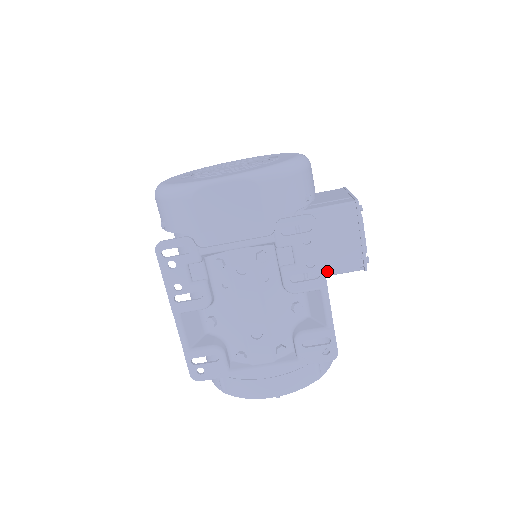
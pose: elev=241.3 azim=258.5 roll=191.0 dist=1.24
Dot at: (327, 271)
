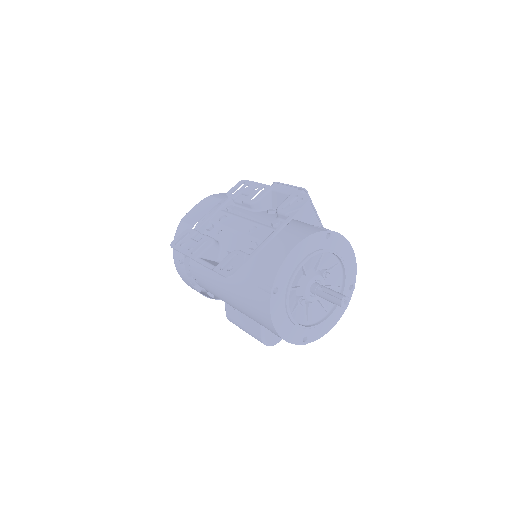
Dot at: occluded
